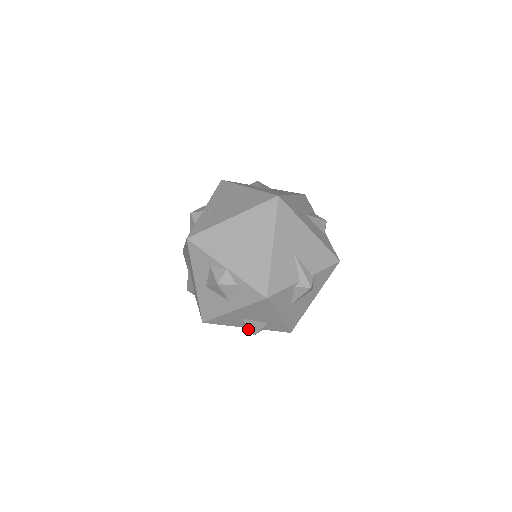
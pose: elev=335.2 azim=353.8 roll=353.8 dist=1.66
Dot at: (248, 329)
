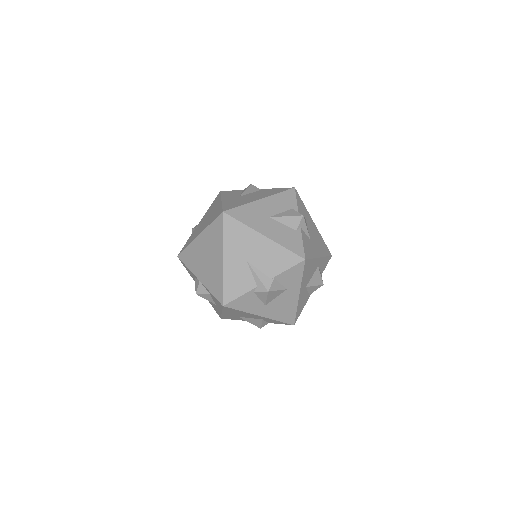
Dot at: (253, 324)
